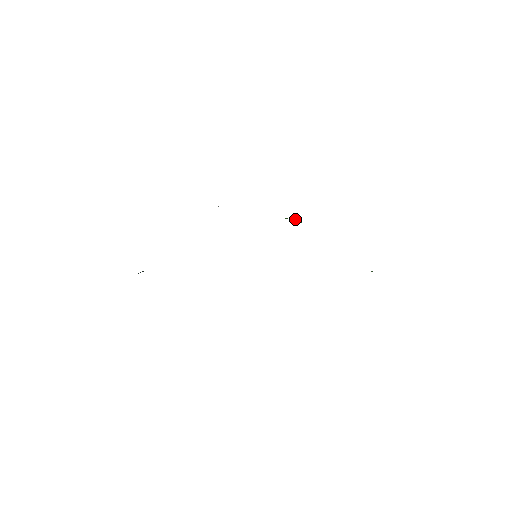
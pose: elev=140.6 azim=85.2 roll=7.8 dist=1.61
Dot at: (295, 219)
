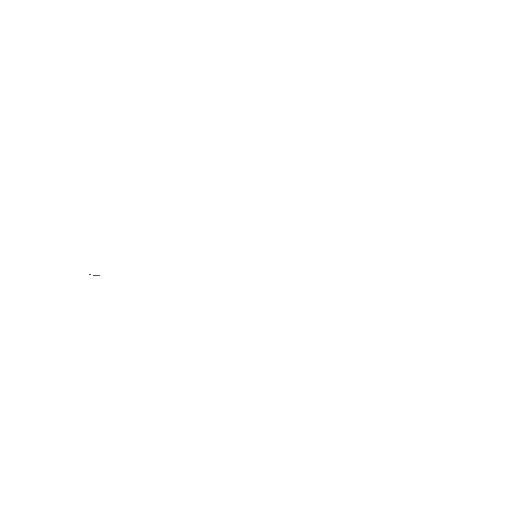
Dot at: occluded
